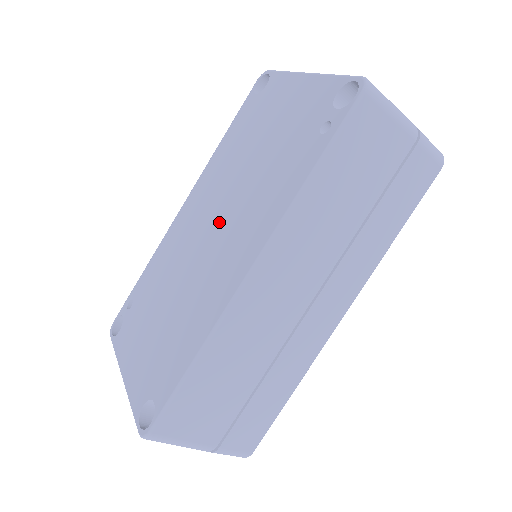
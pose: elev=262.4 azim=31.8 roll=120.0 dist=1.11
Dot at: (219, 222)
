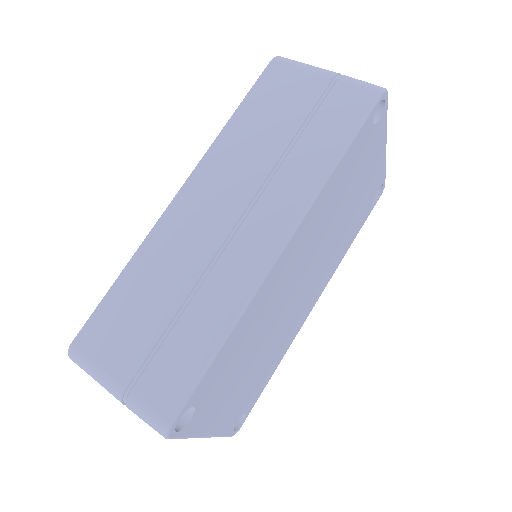
Dot at: occluded
